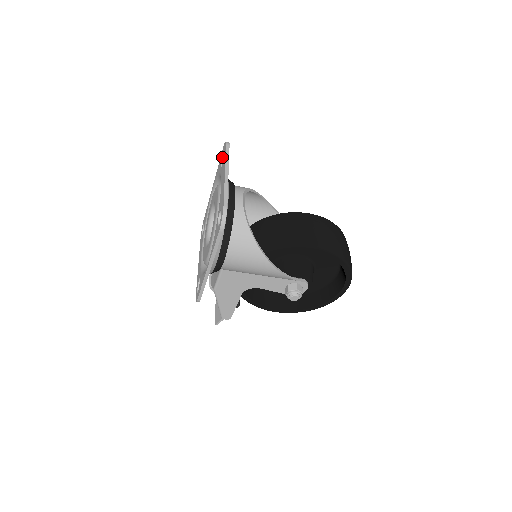
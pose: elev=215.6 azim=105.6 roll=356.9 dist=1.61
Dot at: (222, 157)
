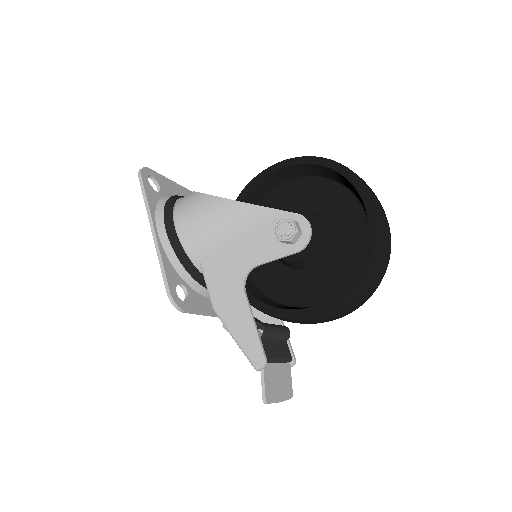
Dot at: occluded
